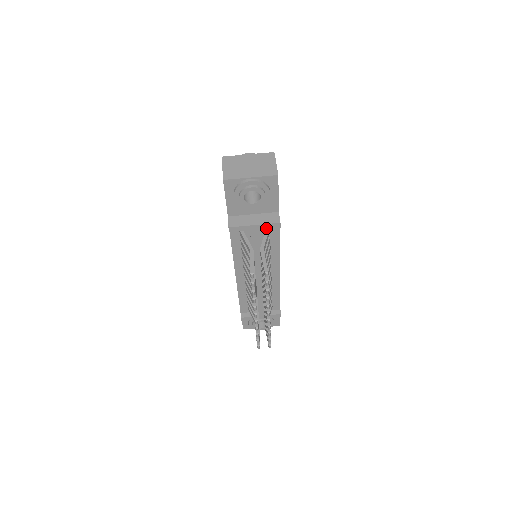
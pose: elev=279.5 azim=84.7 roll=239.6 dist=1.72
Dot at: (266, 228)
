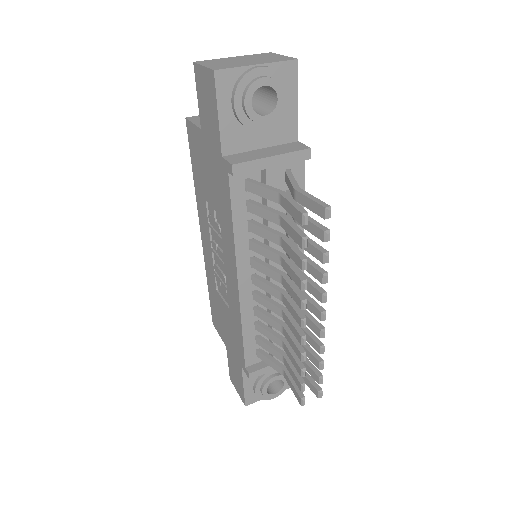
Dot at: (289, 162)
